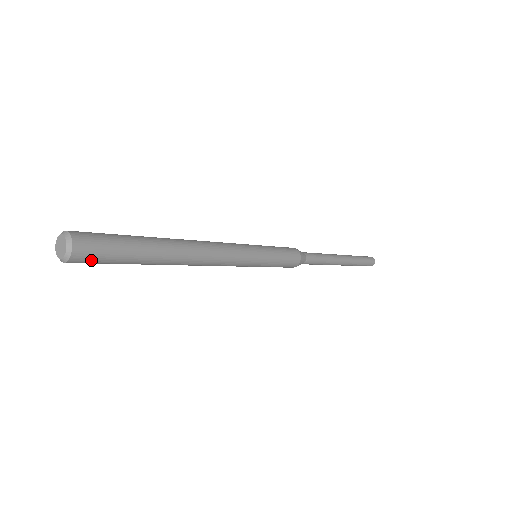
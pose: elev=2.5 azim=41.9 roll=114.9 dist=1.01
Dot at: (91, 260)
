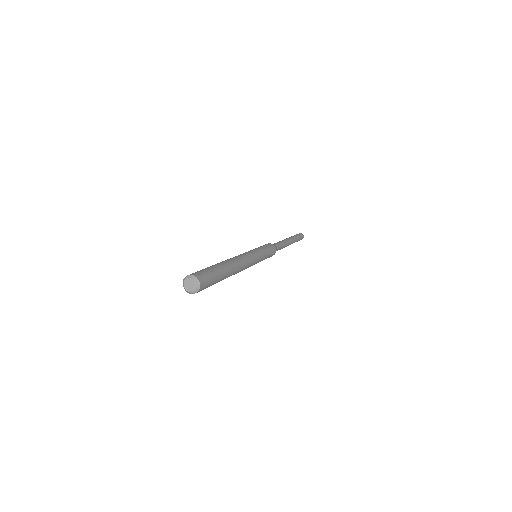
Dot at: (205, 287)
